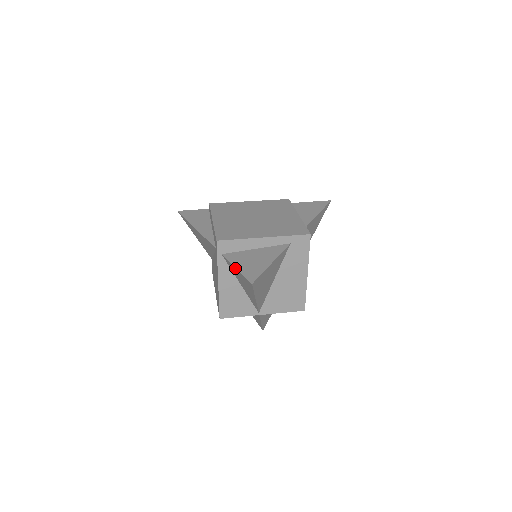
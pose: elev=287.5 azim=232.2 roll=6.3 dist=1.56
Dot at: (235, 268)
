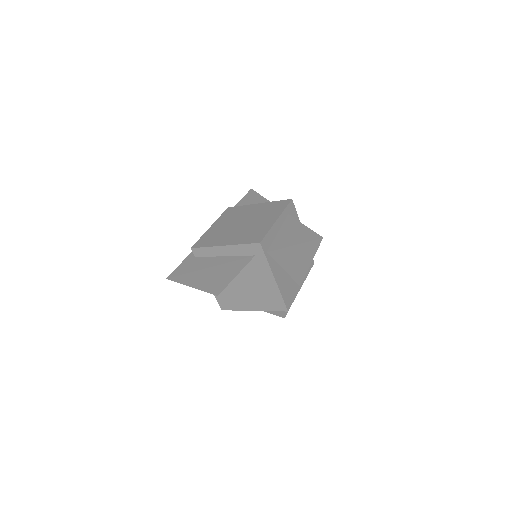
Dot at: (292, 247)
